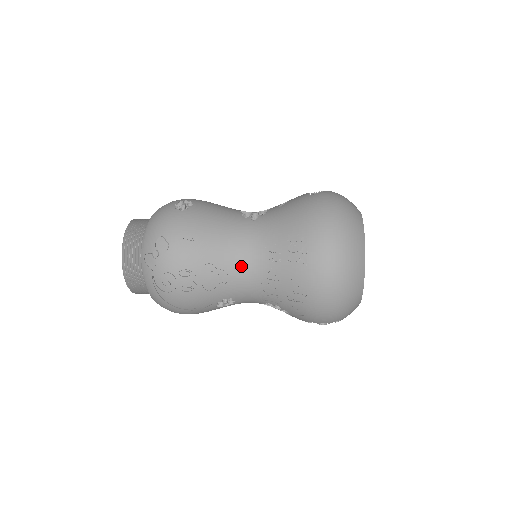
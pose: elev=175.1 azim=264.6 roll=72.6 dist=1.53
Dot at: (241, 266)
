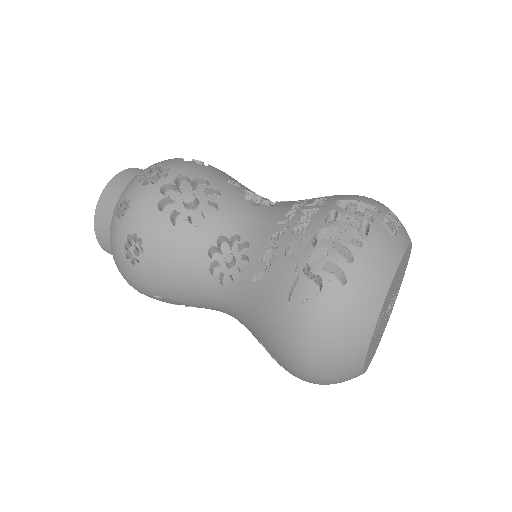
Dot at: occluded
